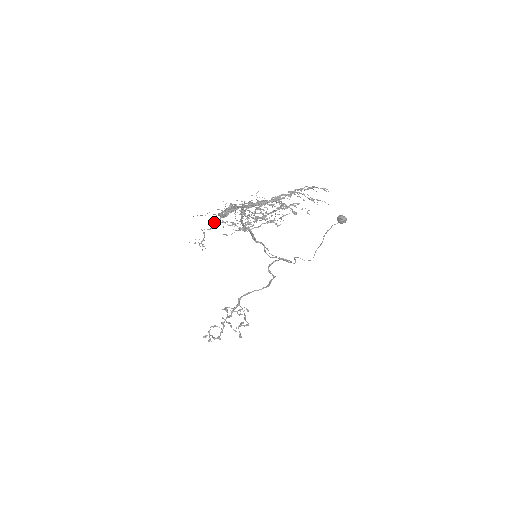
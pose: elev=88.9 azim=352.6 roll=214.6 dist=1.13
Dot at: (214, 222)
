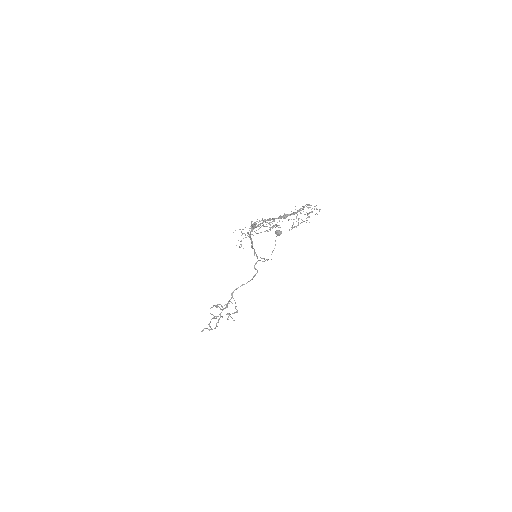
Dot at: occluded
